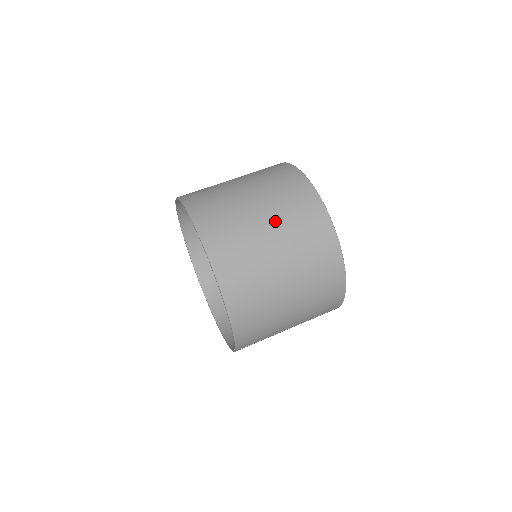
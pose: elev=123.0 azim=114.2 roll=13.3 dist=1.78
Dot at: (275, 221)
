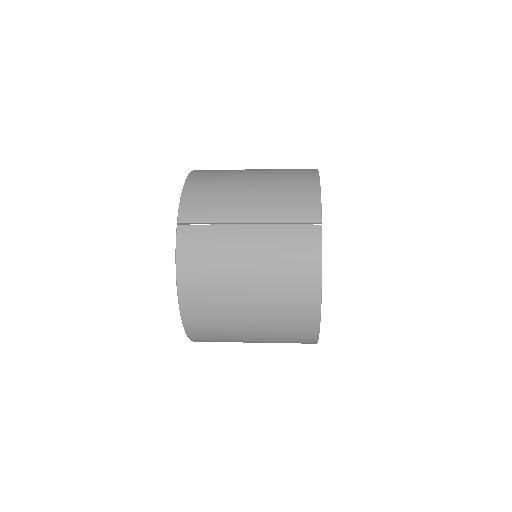
Dot at: occluded
